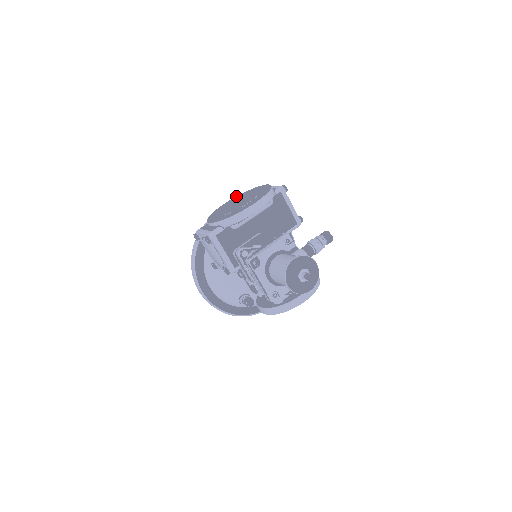
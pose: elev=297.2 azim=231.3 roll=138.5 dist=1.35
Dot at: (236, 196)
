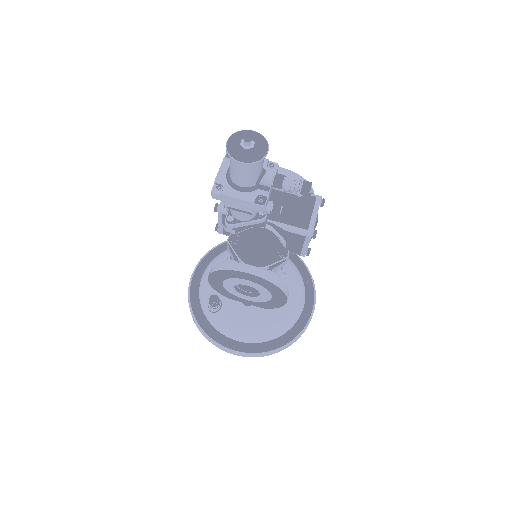
Dot at: occluded
